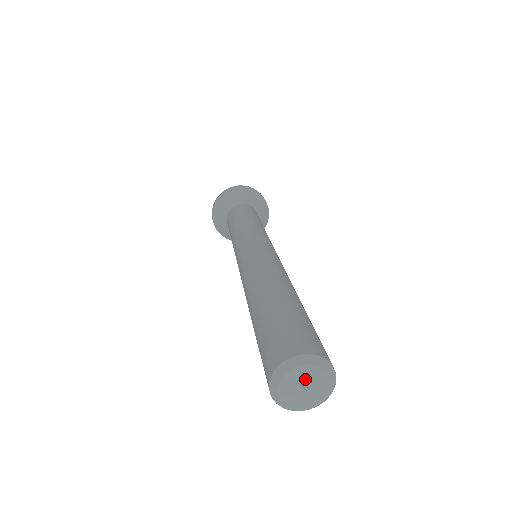
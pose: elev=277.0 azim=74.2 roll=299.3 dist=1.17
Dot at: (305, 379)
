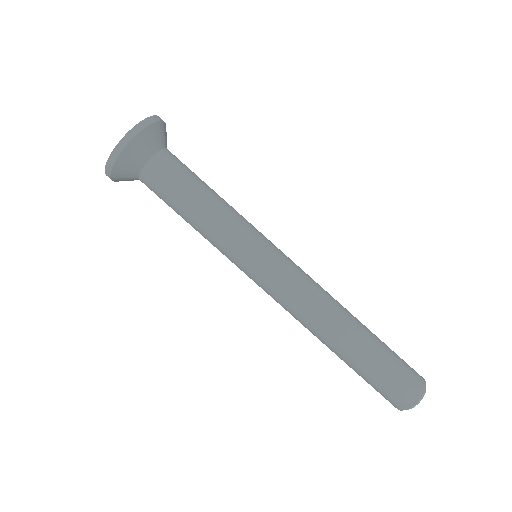
Dot at: occluded
